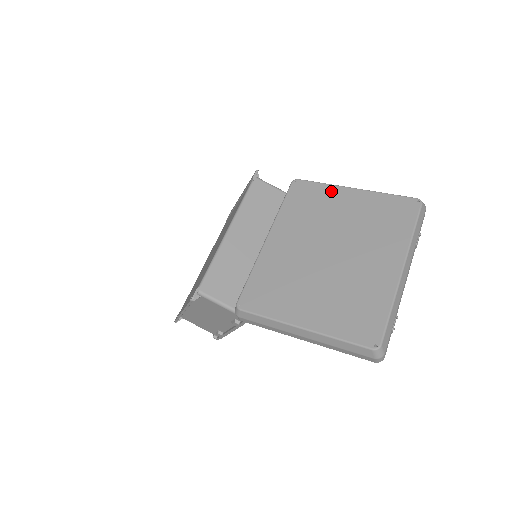
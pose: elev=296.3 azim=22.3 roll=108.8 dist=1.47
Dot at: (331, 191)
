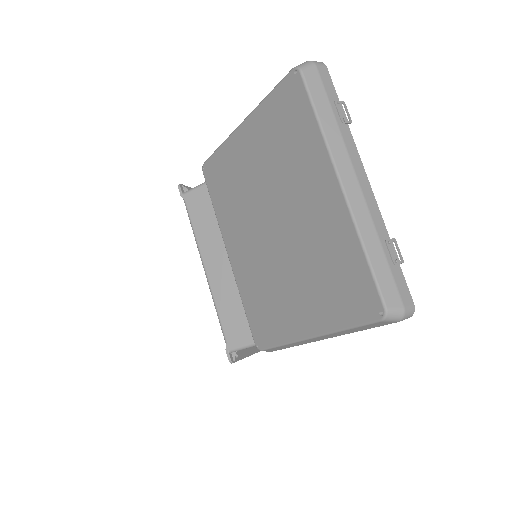
Dot at: (229, 150)
